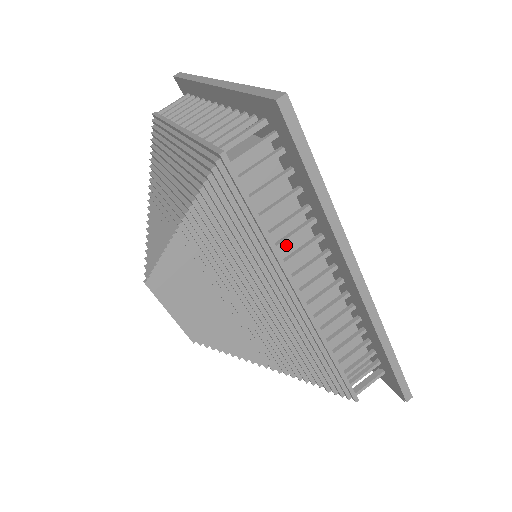
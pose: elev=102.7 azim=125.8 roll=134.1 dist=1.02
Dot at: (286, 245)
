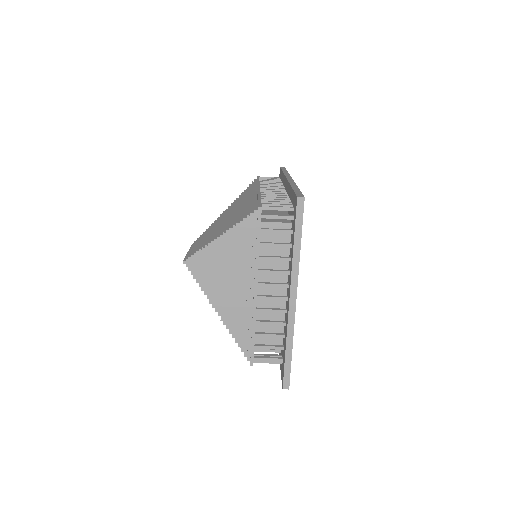
Dot at: occluded
